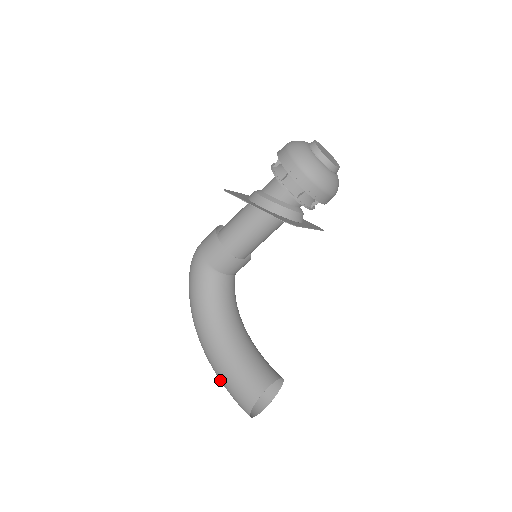
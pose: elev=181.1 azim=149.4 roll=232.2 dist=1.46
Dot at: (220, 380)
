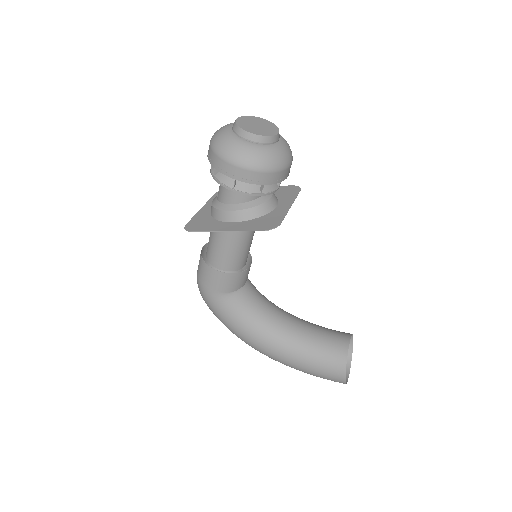
Dot at: occluded
